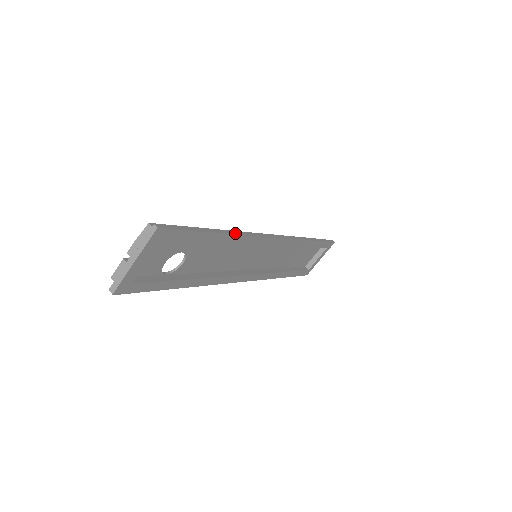
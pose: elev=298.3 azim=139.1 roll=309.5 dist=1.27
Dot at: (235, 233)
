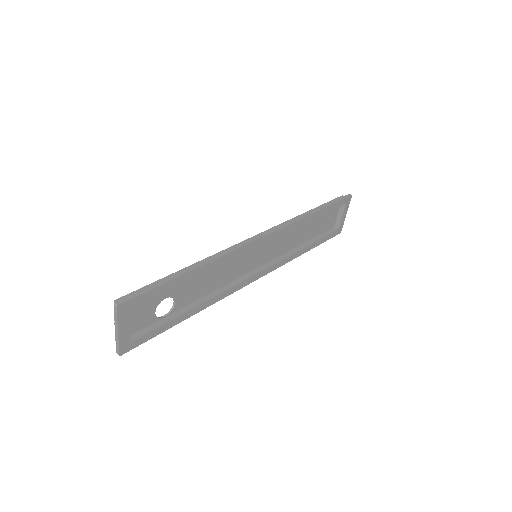
Dot at: (207, 262)
